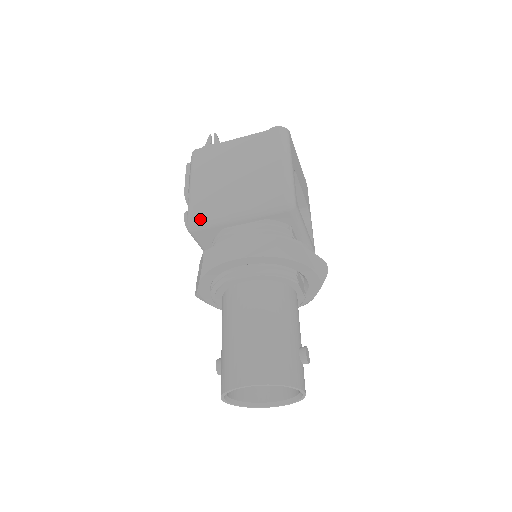
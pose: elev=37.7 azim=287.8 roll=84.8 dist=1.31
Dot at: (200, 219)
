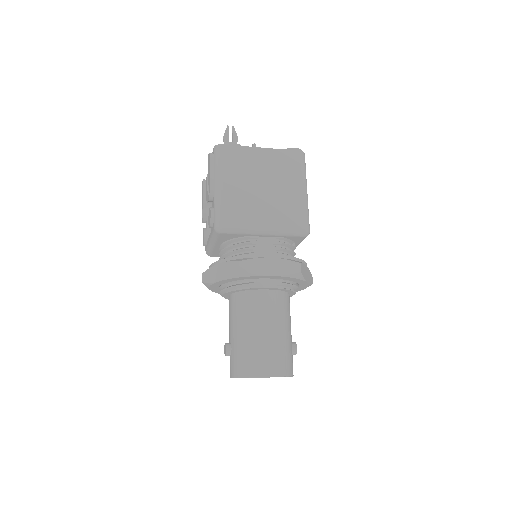
Dot at: (231, 225)
